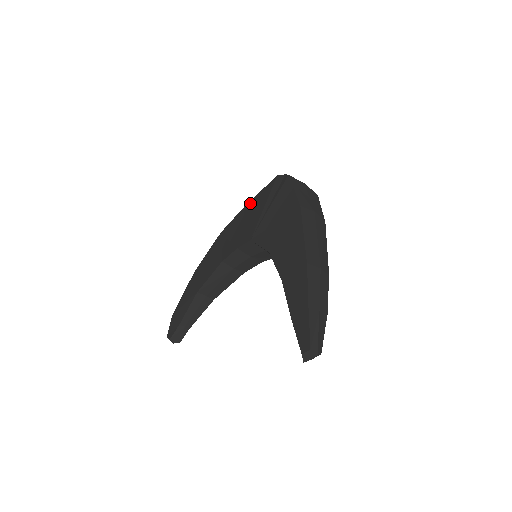
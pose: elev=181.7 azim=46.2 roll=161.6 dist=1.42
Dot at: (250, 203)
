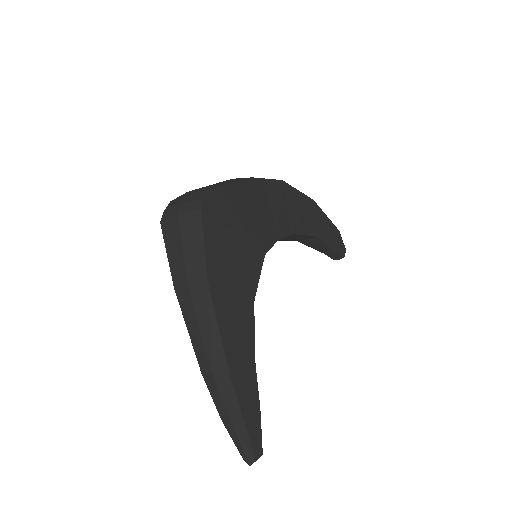
Dot at: occluded
